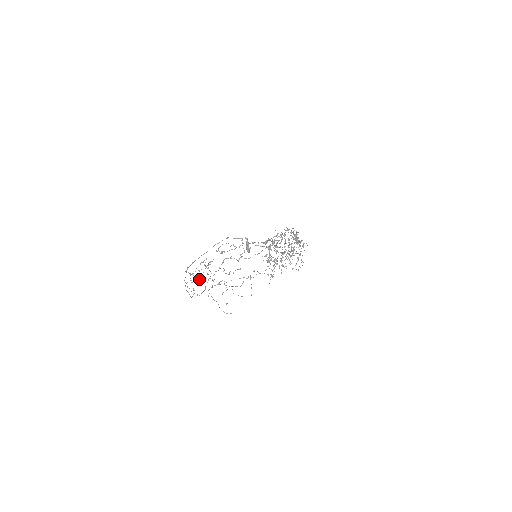
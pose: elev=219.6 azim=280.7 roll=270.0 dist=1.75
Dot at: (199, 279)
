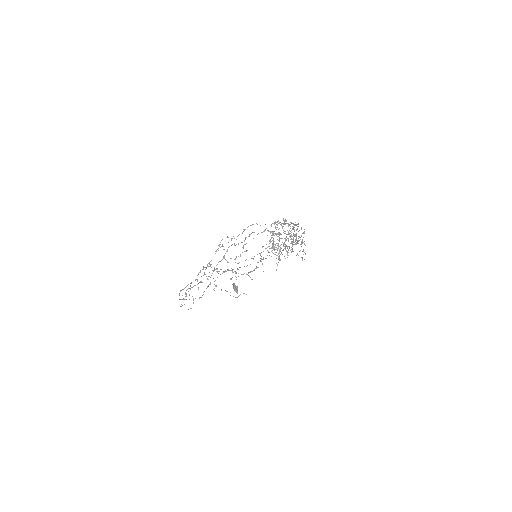
Dot at: (200, 282)
